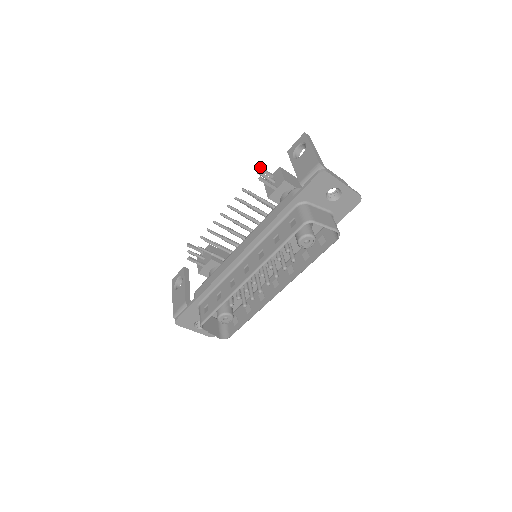
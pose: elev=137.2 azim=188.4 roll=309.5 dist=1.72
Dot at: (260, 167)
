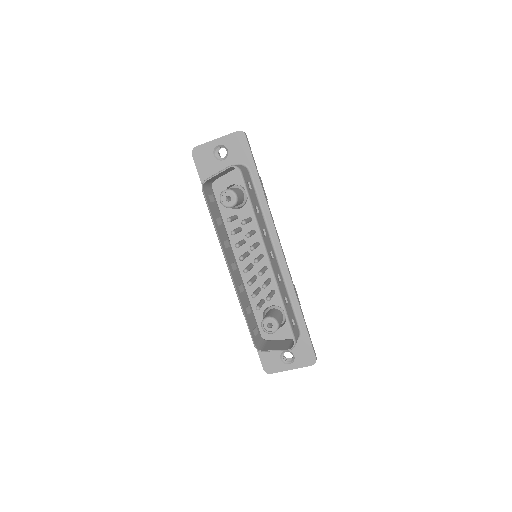
Dot at: occluded
